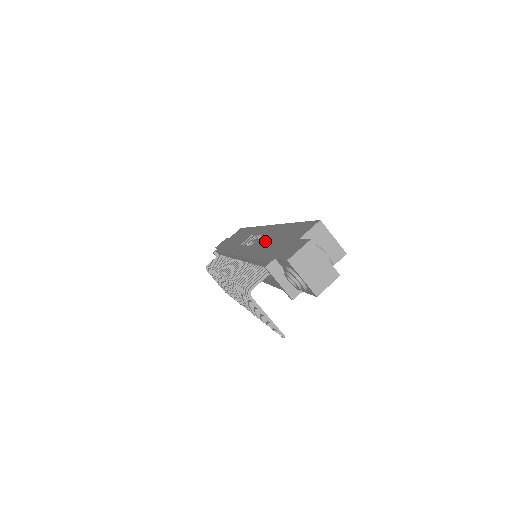
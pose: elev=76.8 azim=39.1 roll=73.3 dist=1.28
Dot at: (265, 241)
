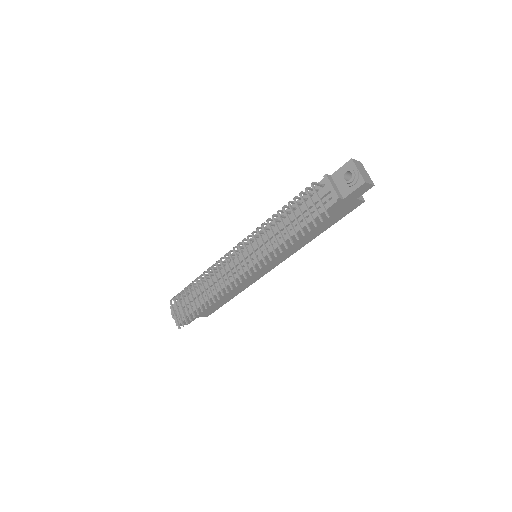
Dot at: occluded
